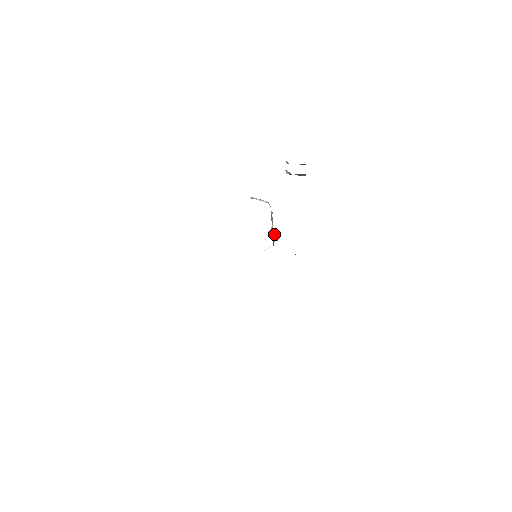
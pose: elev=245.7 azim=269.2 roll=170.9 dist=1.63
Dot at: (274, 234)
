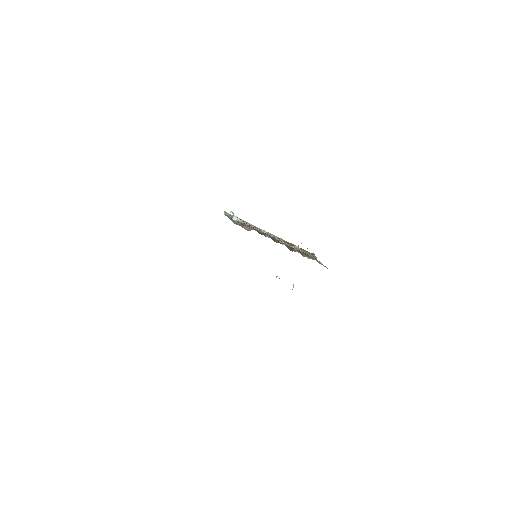
Dot at: occluded
